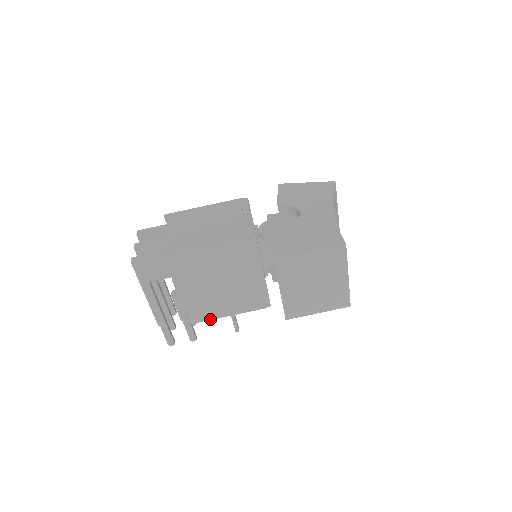
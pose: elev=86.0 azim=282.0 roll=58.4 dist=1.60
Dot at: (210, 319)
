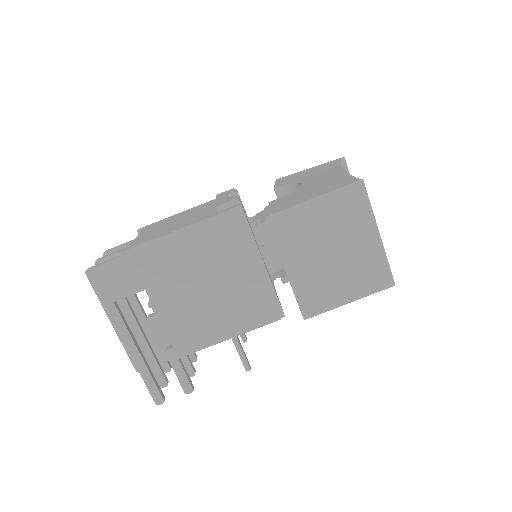
Dot at: (203, 348)
